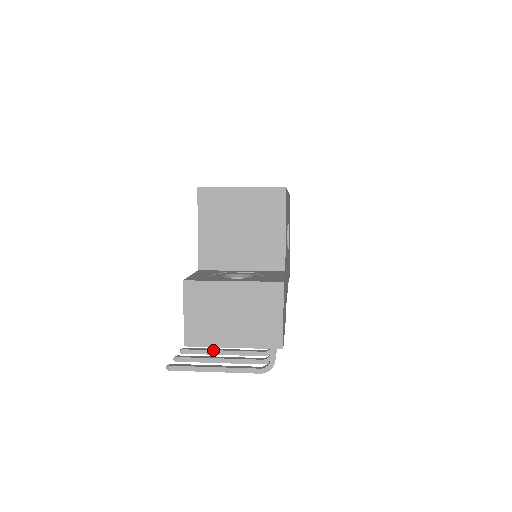
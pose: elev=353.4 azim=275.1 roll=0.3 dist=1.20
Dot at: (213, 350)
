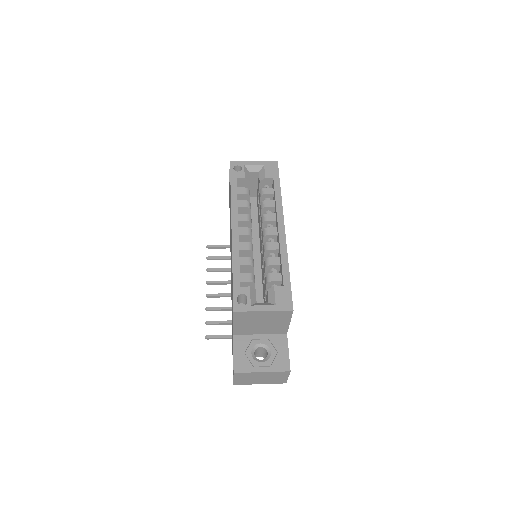
Dot at: (228, 309)
